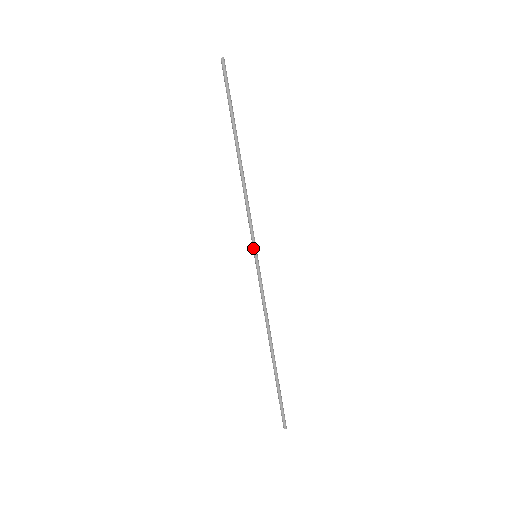
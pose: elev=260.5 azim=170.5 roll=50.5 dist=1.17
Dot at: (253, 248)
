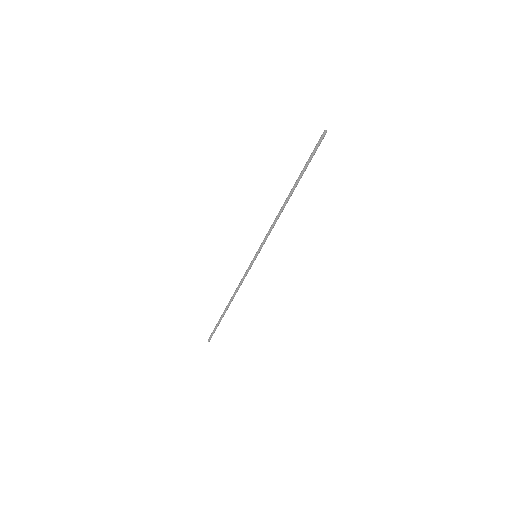
Dot at: (259, 252)
